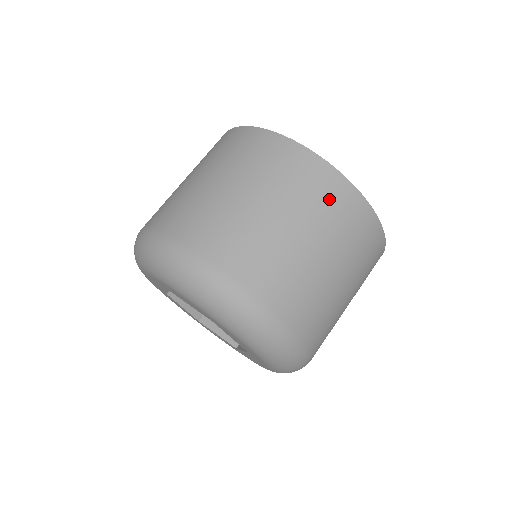
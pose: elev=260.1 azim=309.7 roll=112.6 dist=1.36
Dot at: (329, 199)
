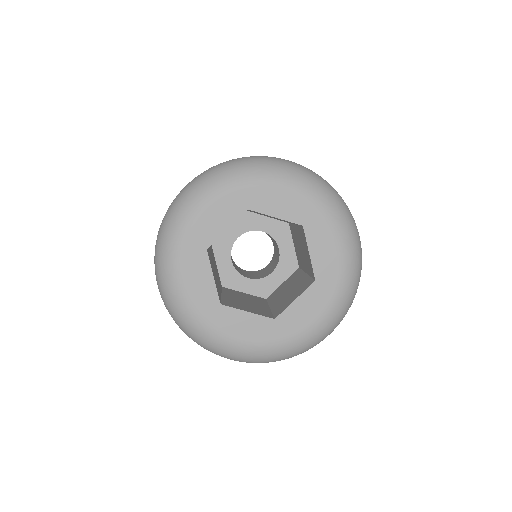
Dot at: occluded
